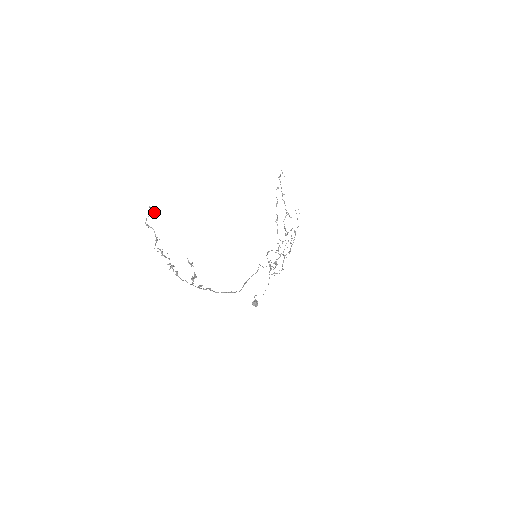
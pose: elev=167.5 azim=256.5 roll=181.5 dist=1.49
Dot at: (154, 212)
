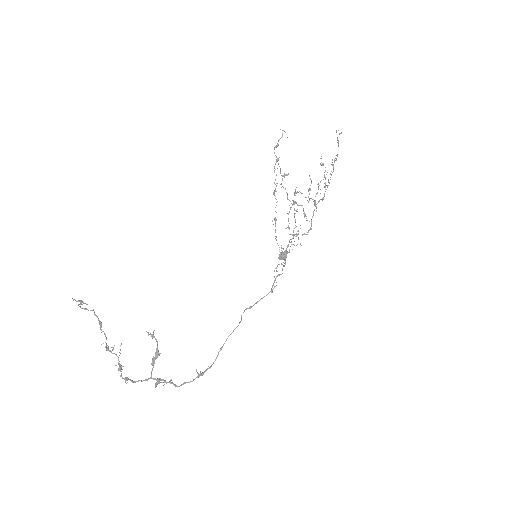
Dot at: occluded
